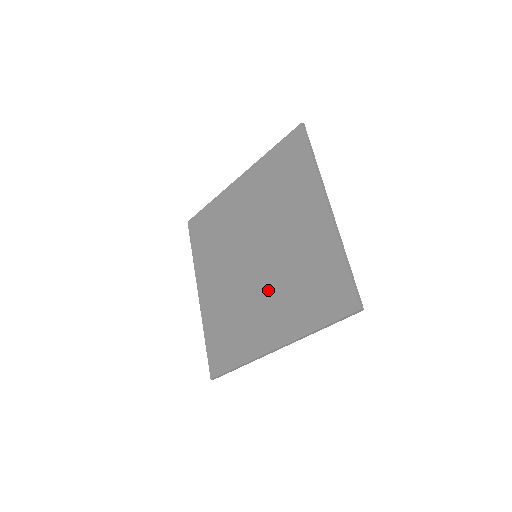
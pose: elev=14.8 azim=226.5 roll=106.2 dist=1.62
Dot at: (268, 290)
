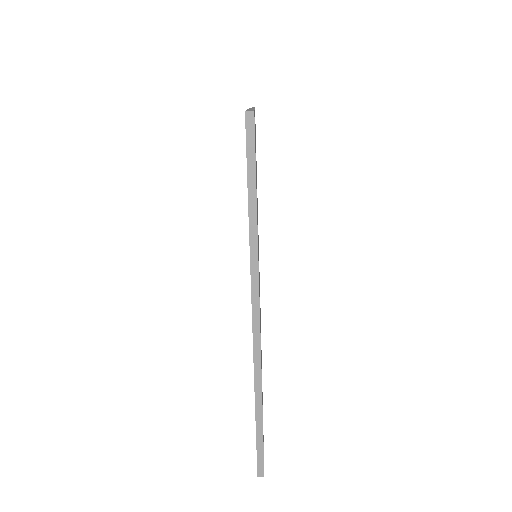
Dot at: occluded
